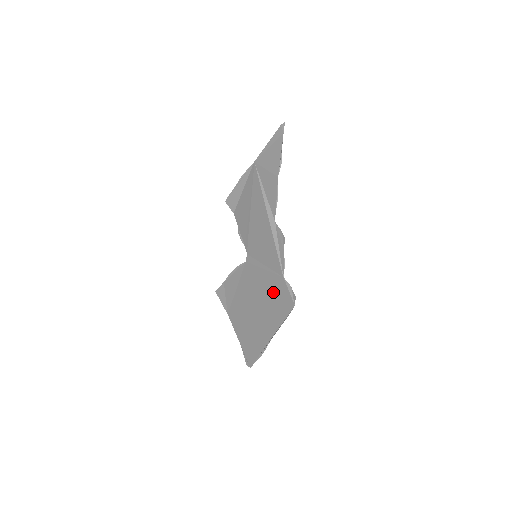
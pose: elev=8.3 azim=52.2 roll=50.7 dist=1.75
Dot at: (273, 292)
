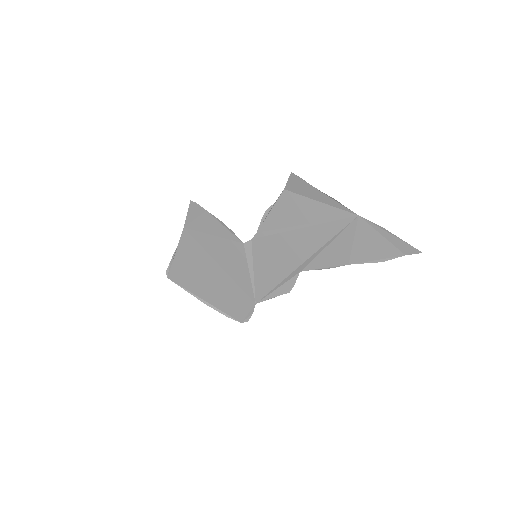
Dot at: (238, 293)
